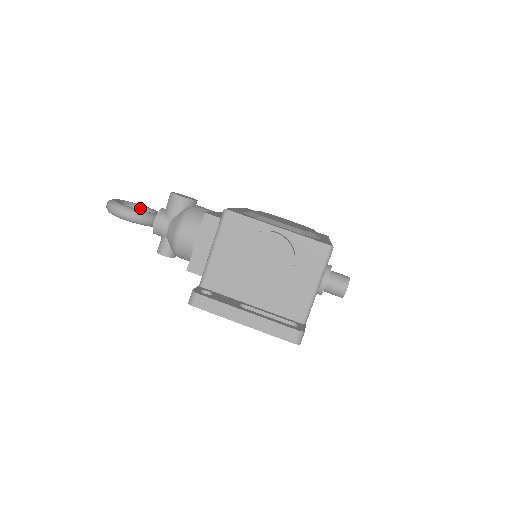
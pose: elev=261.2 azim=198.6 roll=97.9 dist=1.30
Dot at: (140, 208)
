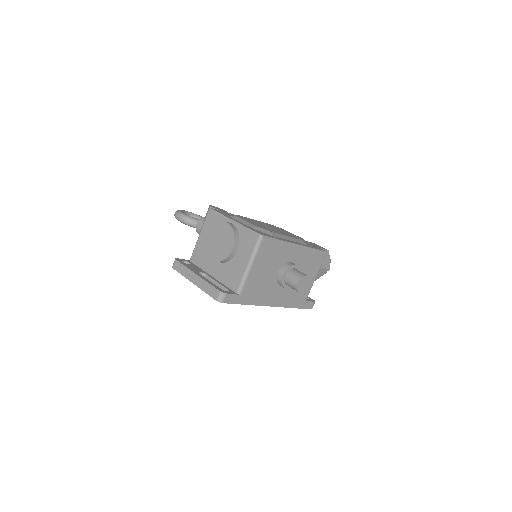
Dot at: occluded
